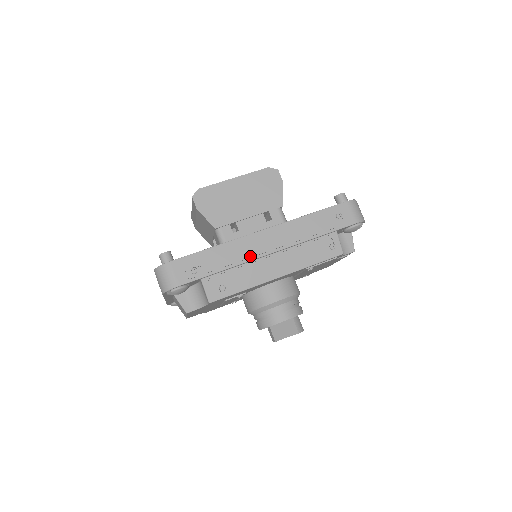
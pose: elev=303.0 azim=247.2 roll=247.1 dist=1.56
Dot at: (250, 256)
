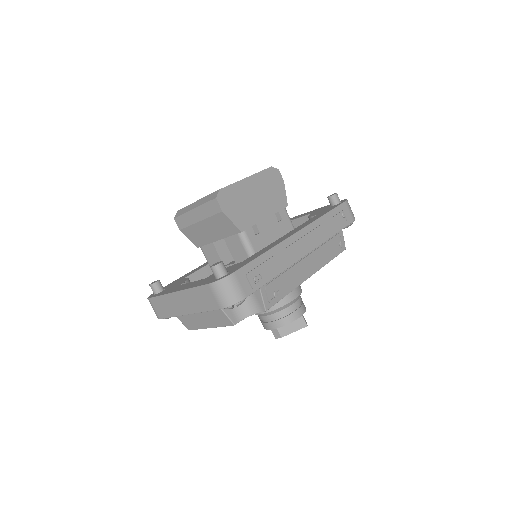
Dot at: (294, 259)
